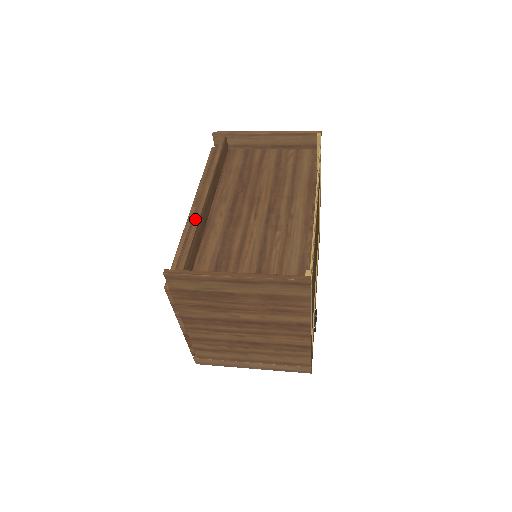
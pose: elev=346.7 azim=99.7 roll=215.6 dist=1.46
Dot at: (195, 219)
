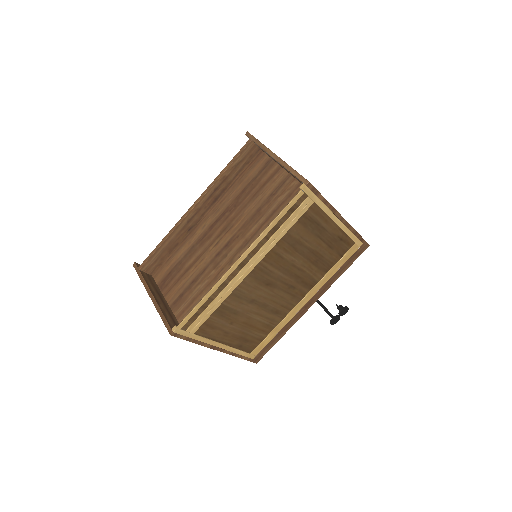
Dot at: (171, 230)
